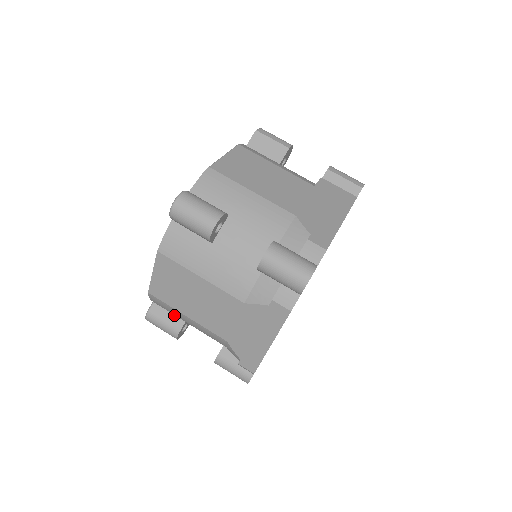
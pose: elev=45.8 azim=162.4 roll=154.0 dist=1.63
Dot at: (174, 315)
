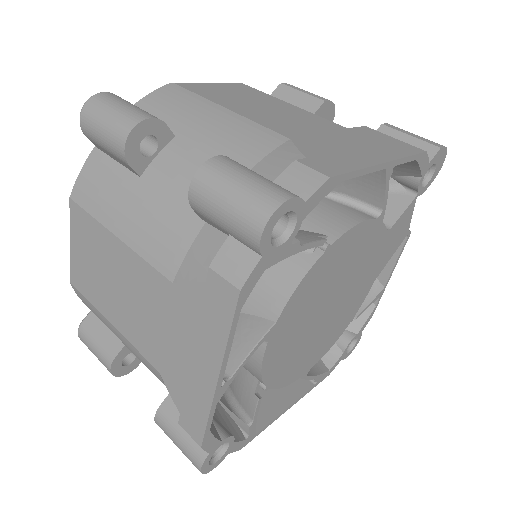
Dot at: occluded
